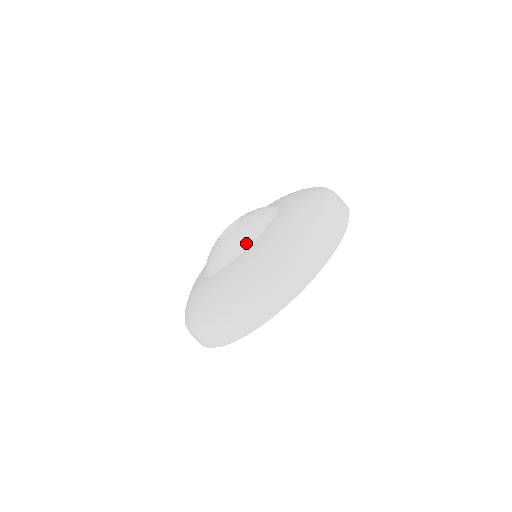
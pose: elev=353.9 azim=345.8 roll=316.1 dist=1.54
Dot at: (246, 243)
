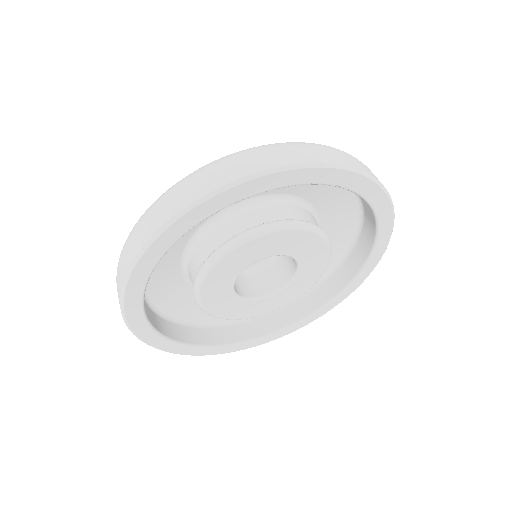
Dot at: occluded
